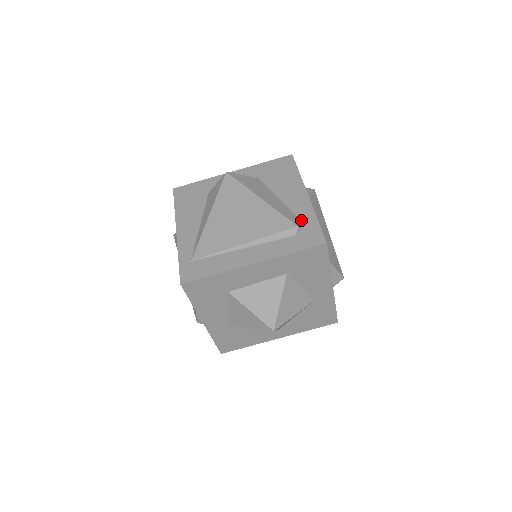
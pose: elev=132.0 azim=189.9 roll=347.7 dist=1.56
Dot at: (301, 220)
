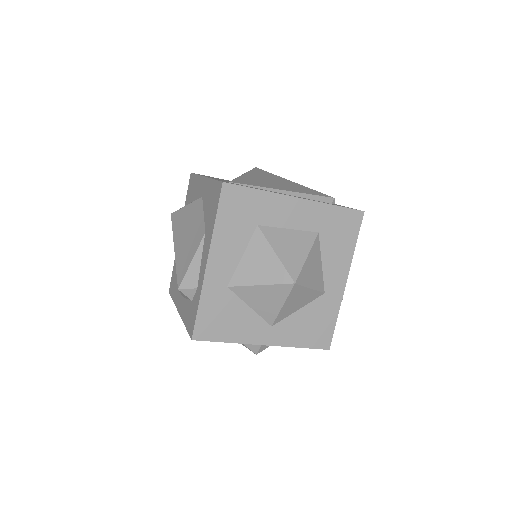
Dot at: occluded
